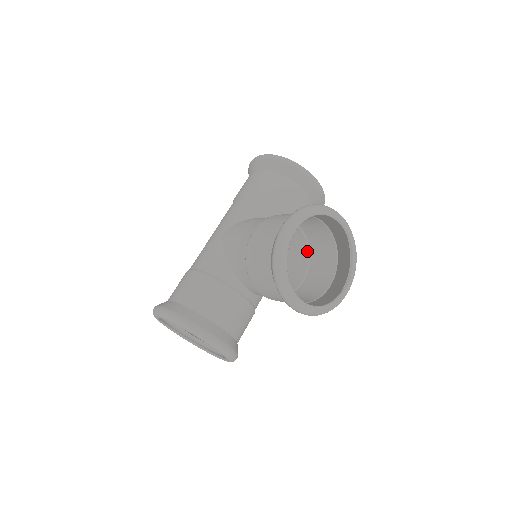
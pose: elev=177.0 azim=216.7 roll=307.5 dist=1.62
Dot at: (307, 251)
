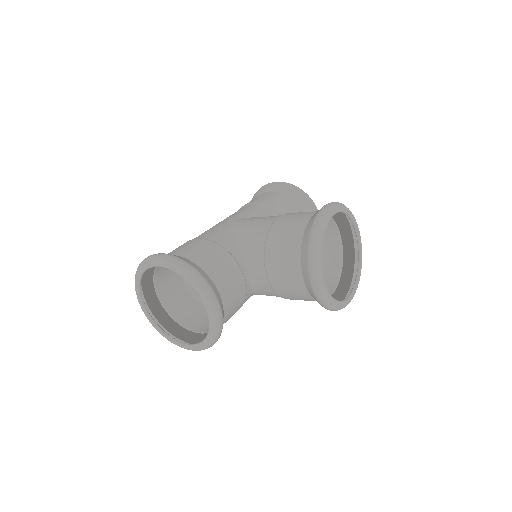
Dot at: occluded
